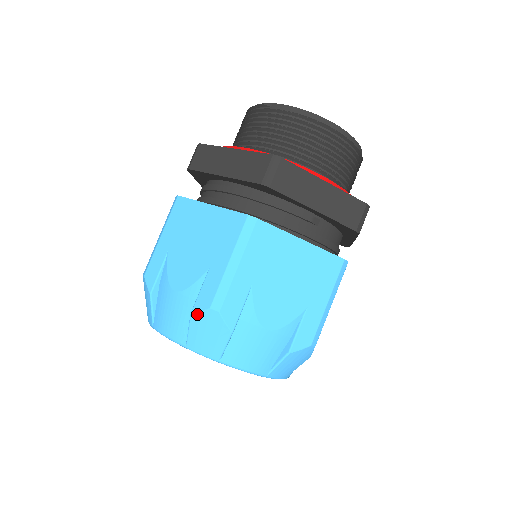
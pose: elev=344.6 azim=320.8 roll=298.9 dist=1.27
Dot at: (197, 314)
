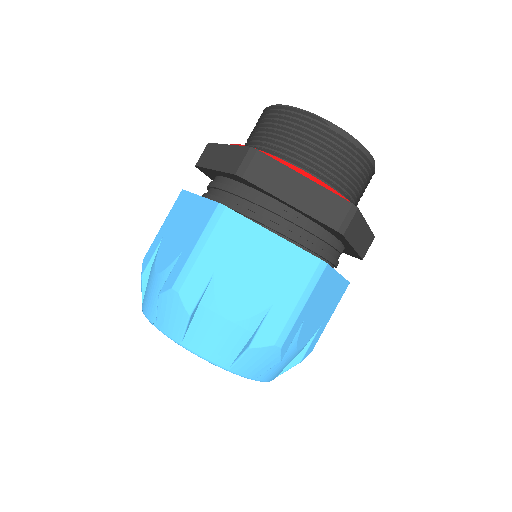
Dot at: (258, 348)
